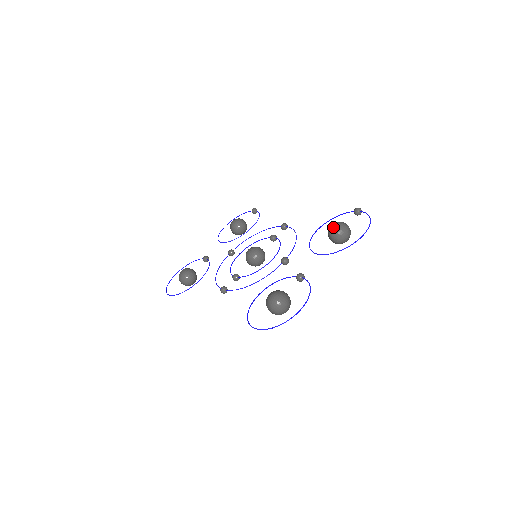
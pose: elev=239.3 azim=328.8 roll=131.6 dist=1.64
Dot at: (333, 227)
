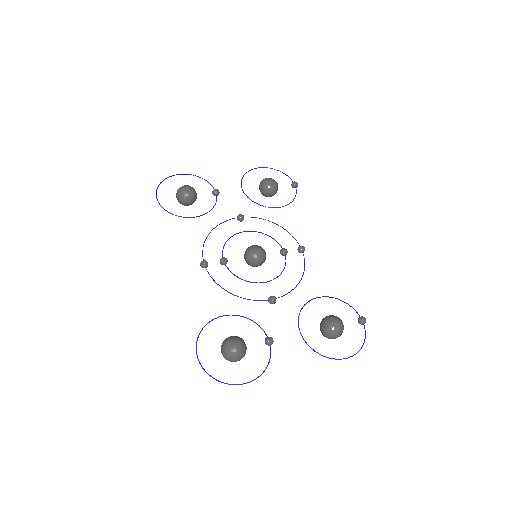
Dot at: (332, 324)
